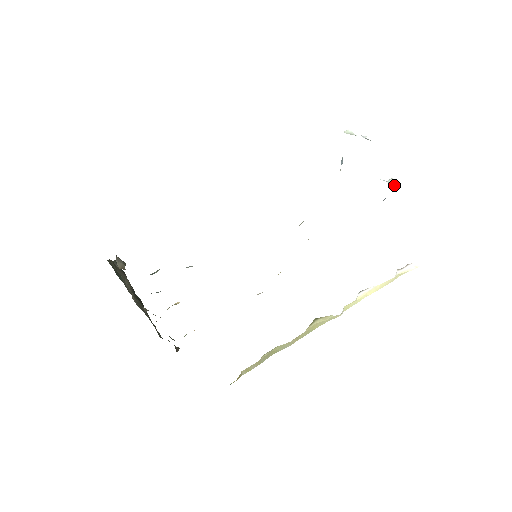
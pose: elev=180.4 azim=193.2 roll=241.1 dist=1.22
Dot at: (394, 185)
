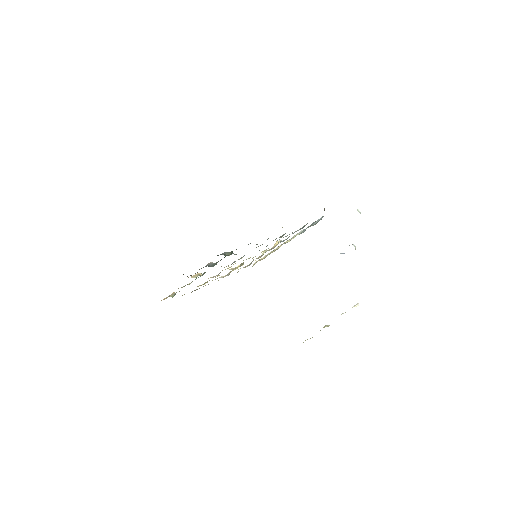
Dot at: (355, 249)
